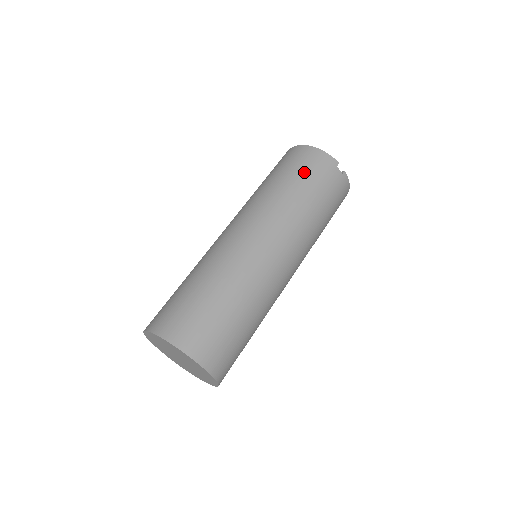
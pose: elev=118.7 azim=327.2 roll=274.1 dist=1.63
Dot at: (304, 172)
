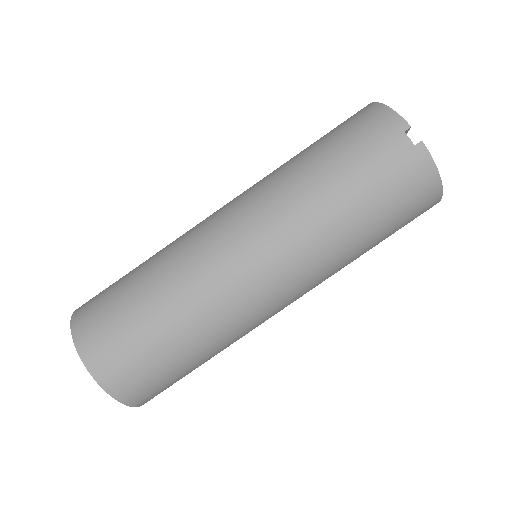
Dot at: (340, 138)
